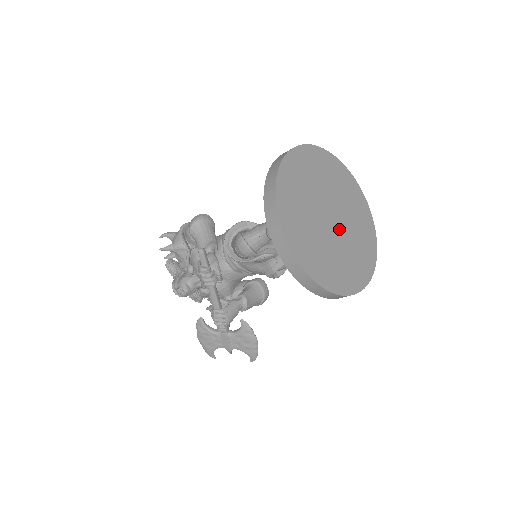
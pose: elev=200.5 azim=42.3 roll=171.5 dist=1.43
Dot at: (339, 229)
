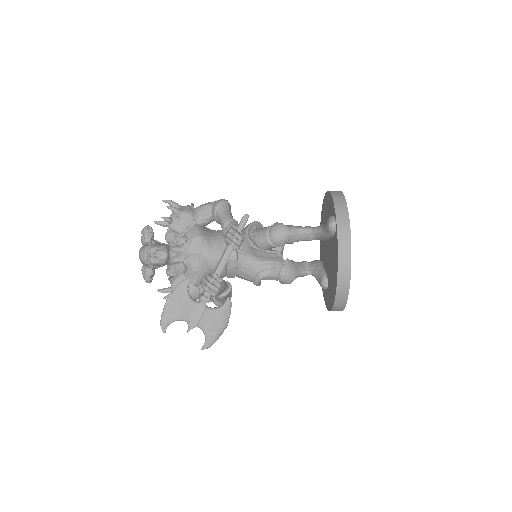
Dot at: occluded
